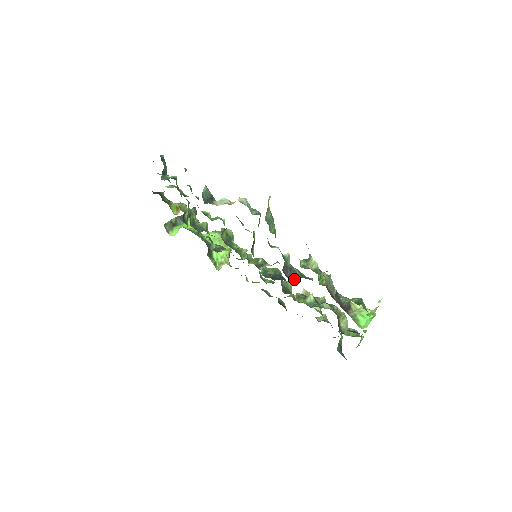
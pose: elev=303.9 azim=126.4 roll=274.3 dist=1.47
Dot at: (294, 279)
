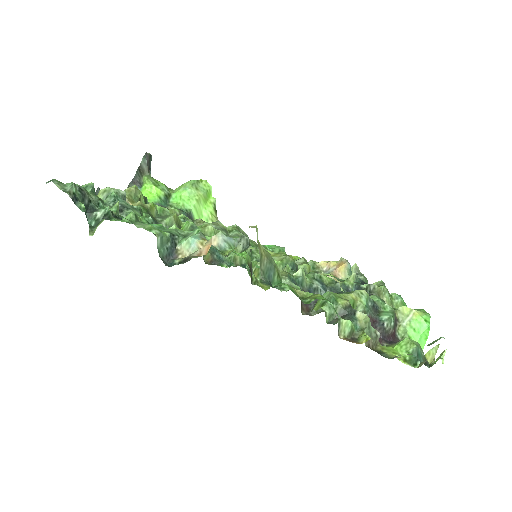
Dot at: occluded
